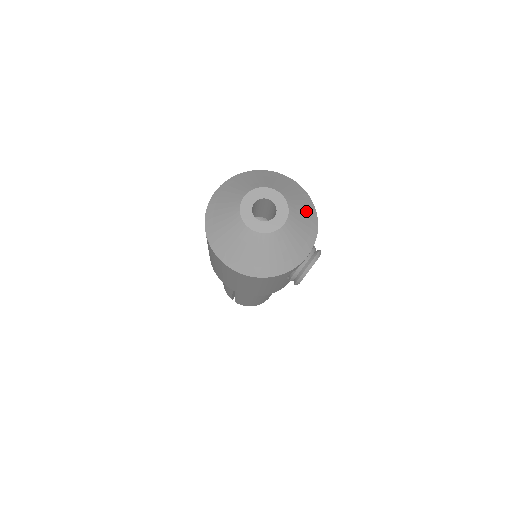
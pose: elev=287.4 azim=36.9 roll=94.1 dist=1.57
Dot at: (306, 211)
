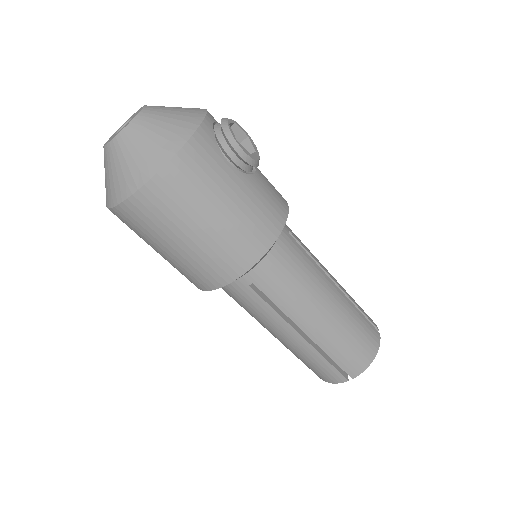
Dot at: occluded
